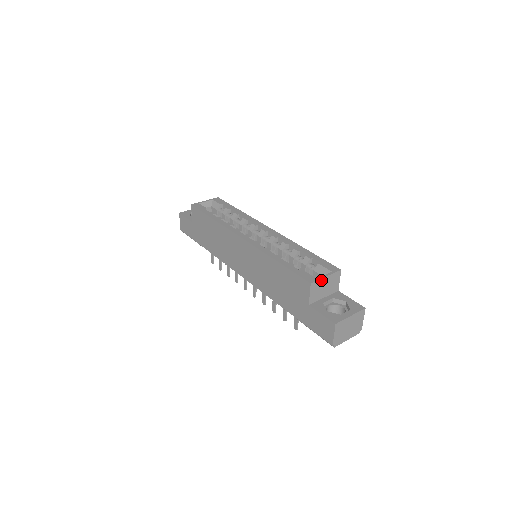
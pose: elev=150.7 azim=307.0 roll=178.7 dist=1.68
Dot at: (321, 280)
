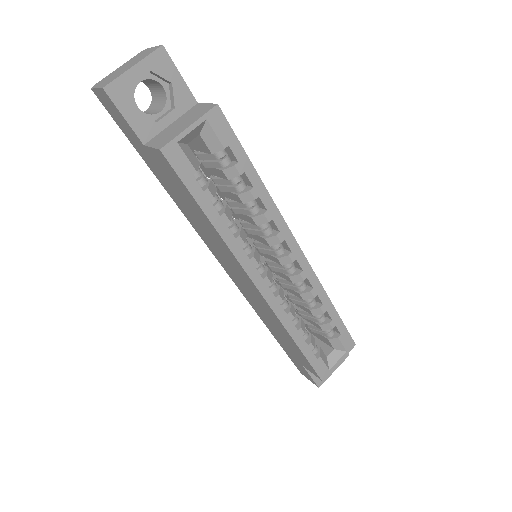
Dot at: (332, 367)
